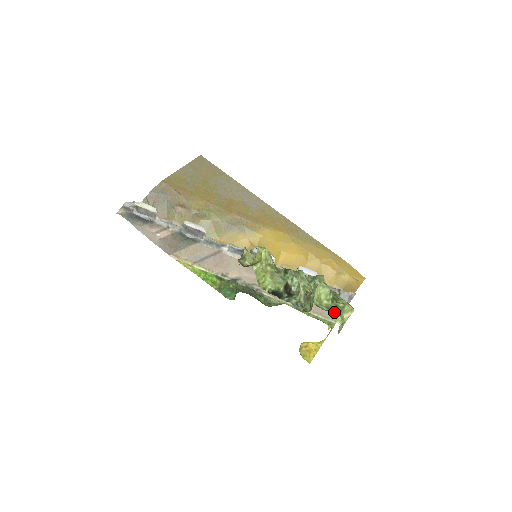
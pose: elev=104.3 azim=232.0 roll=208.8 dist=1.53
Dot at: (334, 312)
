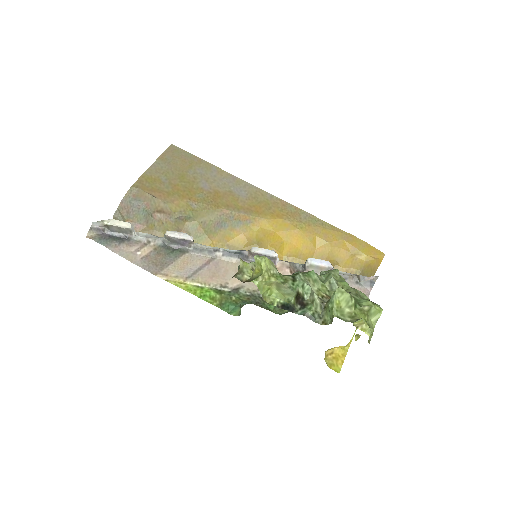
Dot at: (360, 323)
